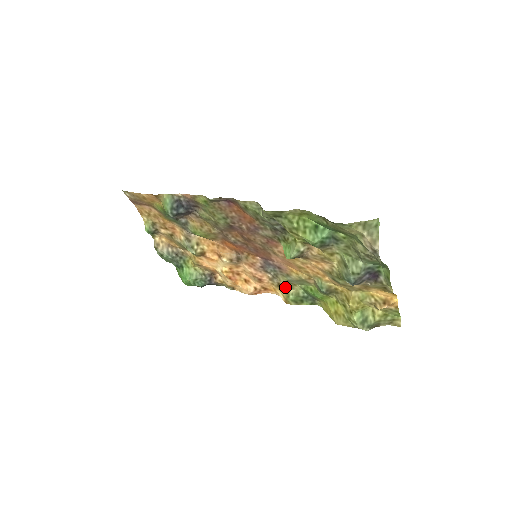
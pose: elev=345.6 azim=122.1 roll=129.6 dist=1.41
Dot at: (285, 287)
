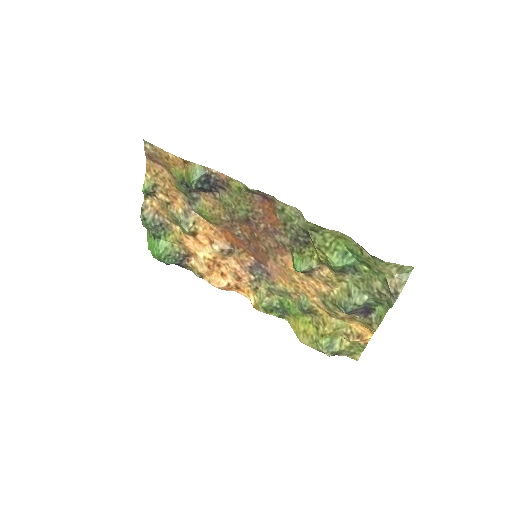
Dot at: (262, 293)
